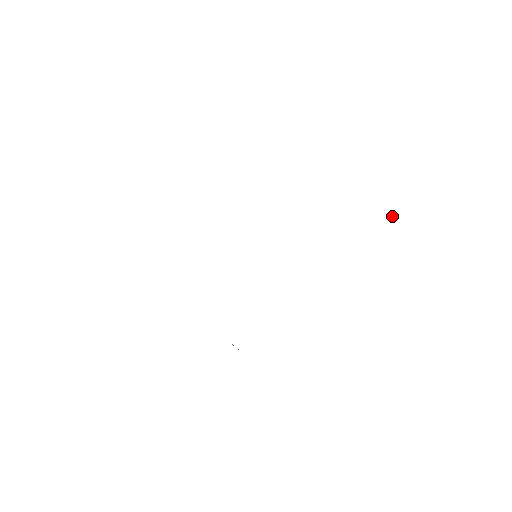
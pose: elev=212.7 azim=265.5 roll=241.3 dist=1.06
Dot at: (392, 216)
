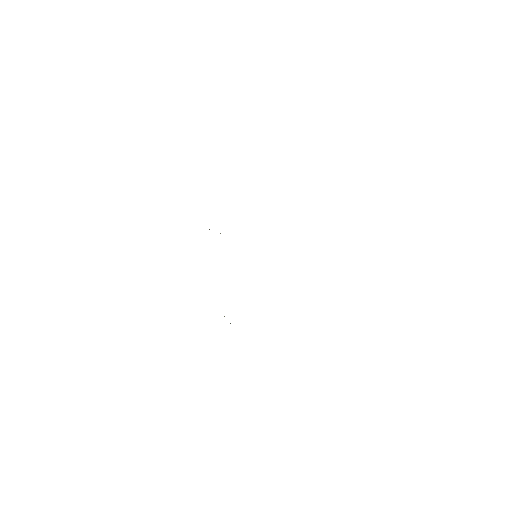
Dot at: occluded
